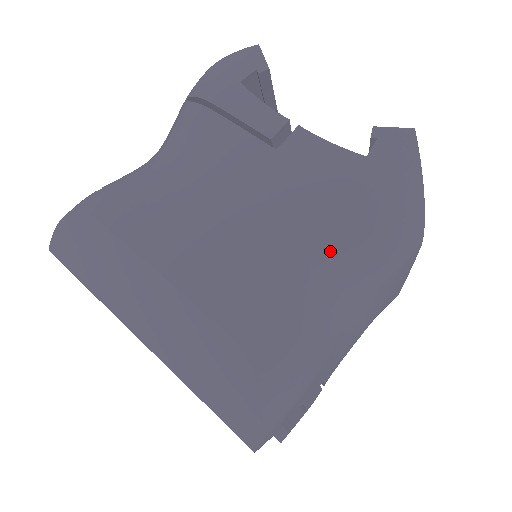
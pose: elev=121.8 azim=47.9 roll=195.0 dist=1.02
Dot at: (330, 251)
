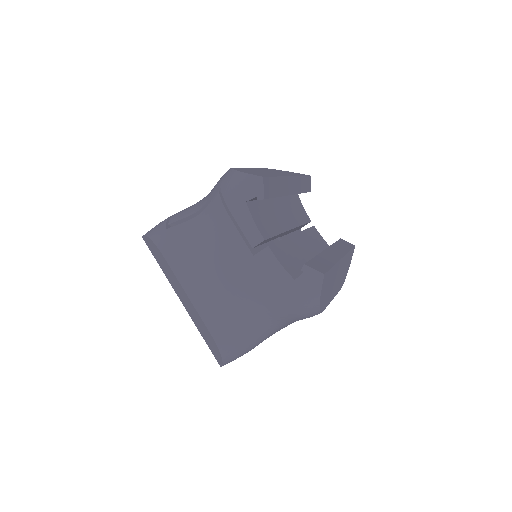
Dot at: (267, 312)
